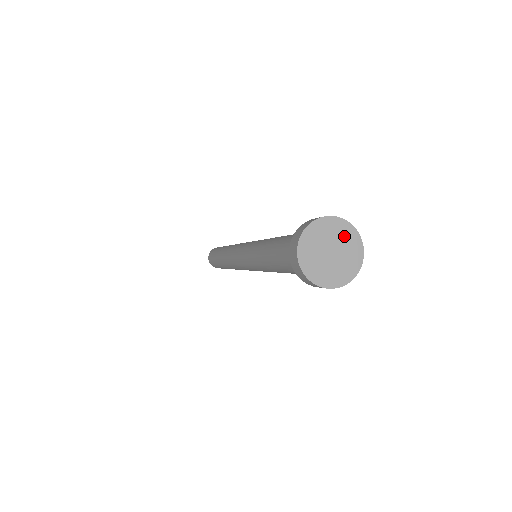
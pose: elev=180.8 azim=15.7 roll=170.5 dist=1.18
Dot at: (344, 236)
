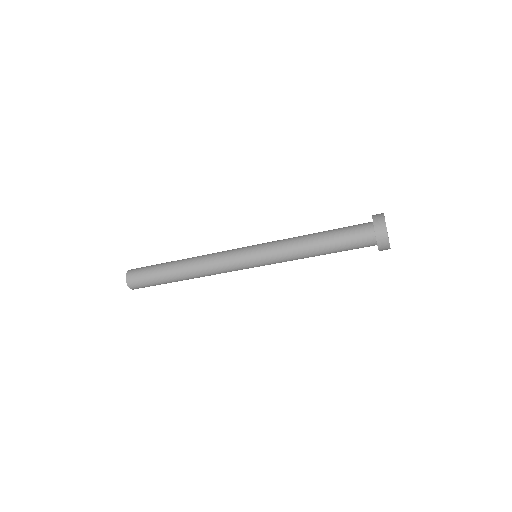
Dot at: occluded
